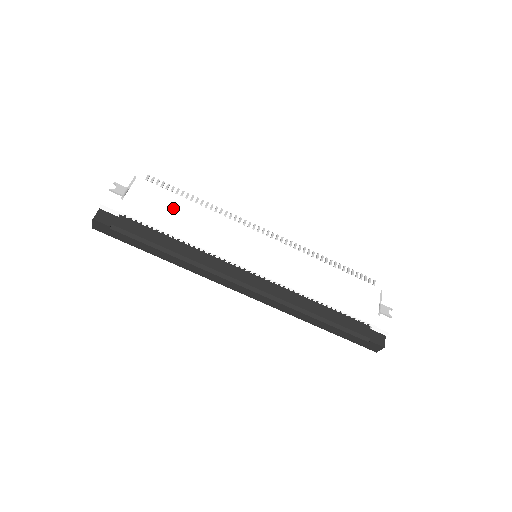
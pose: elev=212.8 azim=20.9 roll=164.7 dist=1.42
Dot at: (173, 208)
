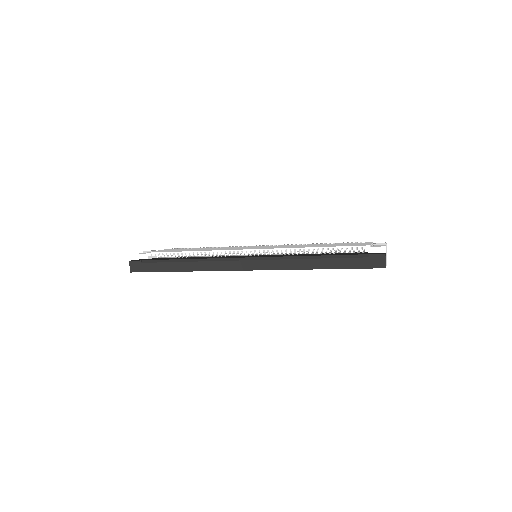
Dot at: occluded
